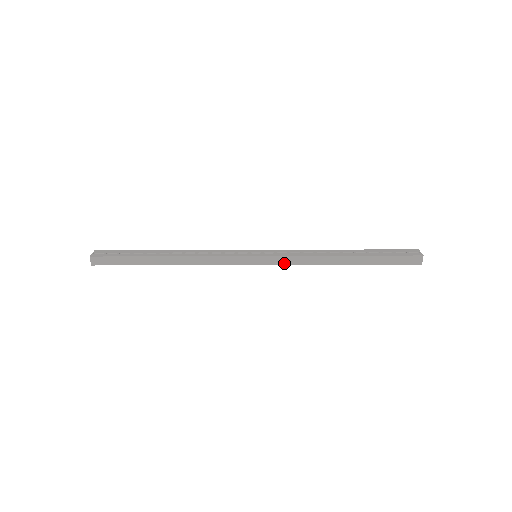
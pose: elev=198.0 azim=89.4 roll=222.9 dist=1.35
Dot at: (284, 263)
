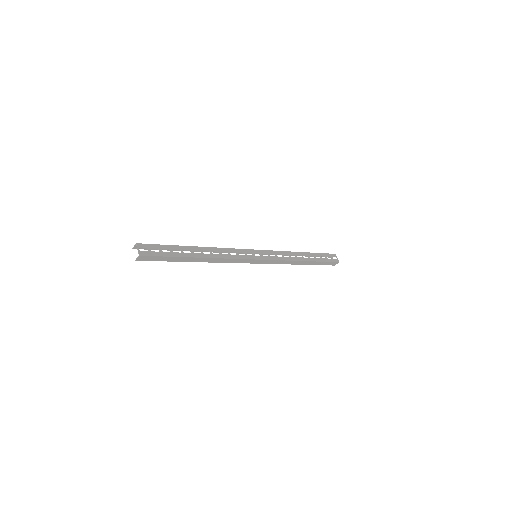
Dot at: (271, 263)
